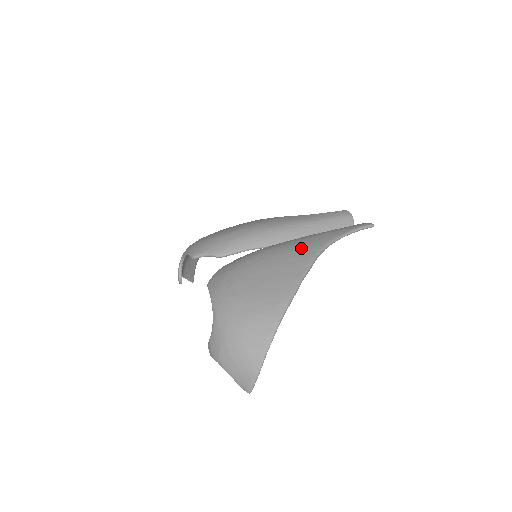
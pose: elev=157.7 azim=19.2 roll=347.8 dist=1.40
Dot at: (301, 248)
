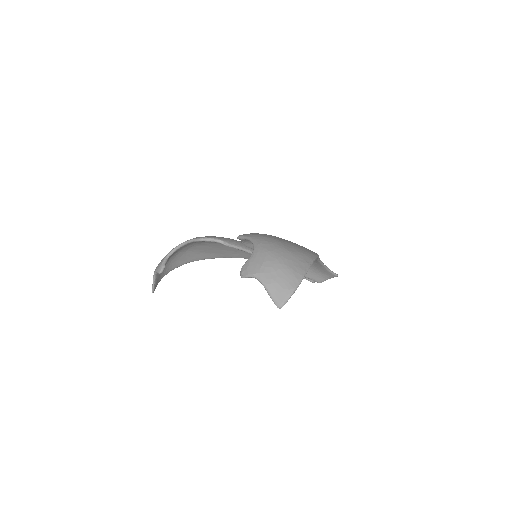
Dot at: occluded
